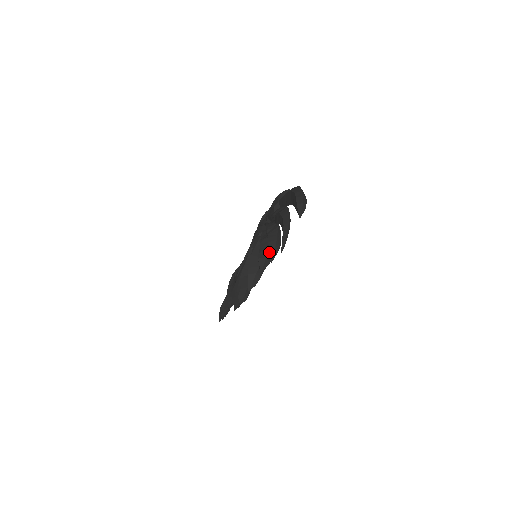
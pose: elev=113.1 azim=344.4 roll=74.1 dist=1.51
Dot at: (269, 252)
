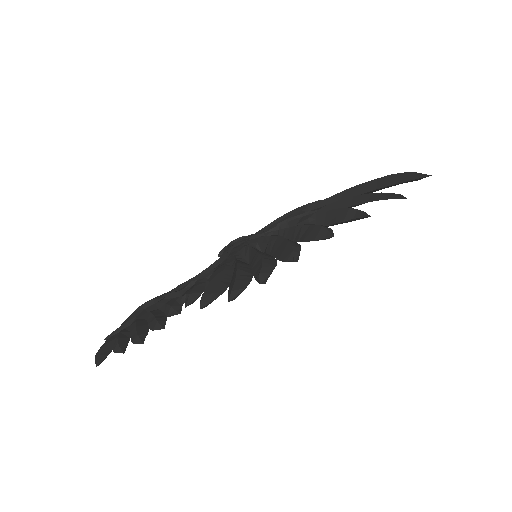
Dot at: occluded
